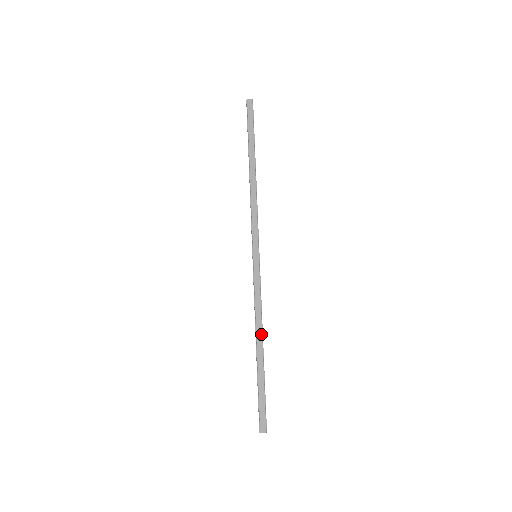
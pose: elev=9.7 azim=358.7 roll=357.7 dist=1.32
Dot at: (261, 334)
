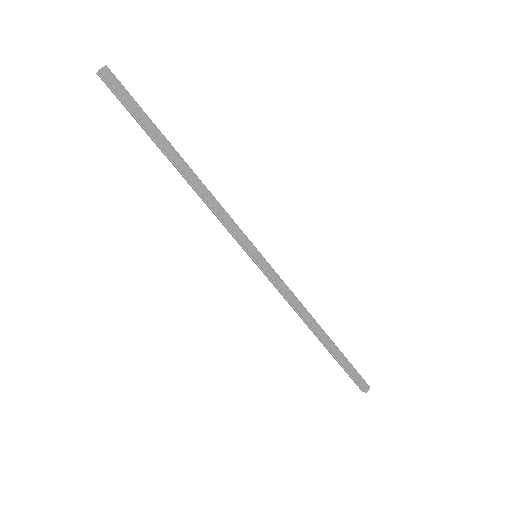
Dot at: (314, 321)
